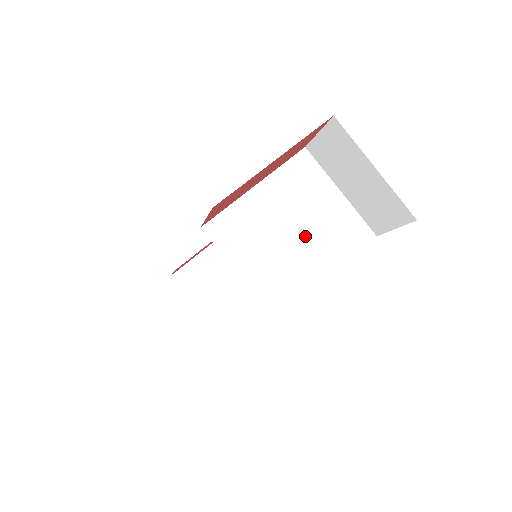
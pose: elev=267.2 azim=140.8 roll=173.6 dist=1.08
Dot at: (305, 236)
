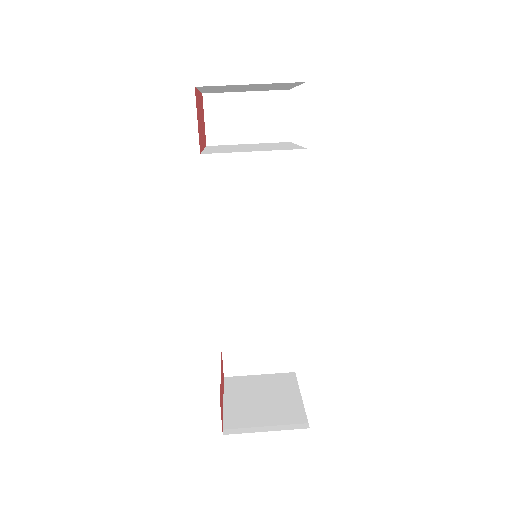
Dot at: occluded
